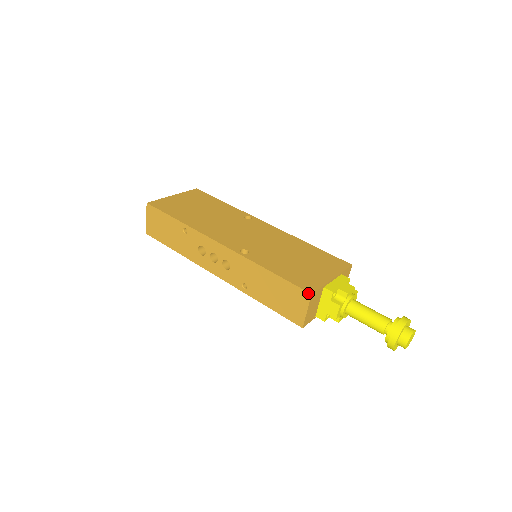
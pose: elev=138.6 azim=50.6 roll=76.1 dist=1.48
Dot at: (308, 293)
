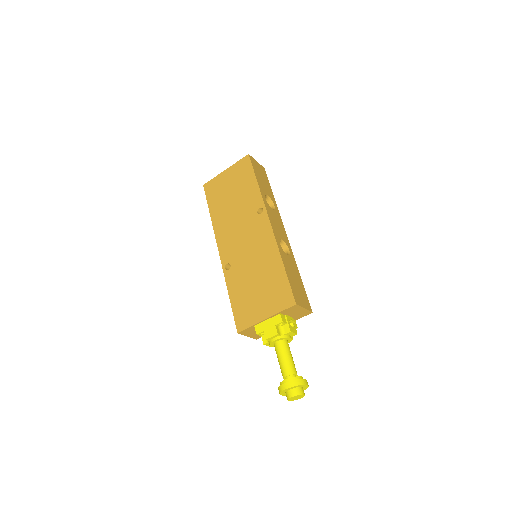
Dot at: (237, 331)
